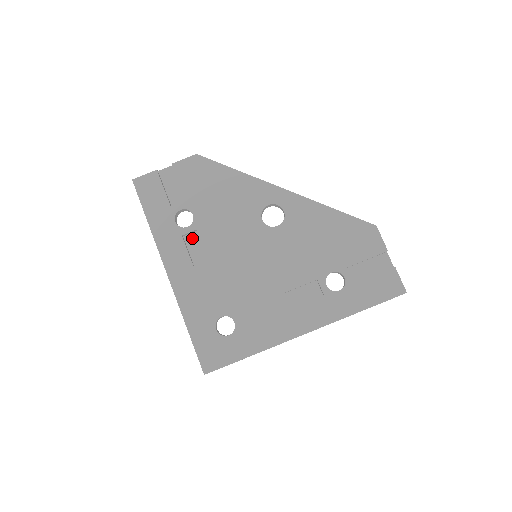
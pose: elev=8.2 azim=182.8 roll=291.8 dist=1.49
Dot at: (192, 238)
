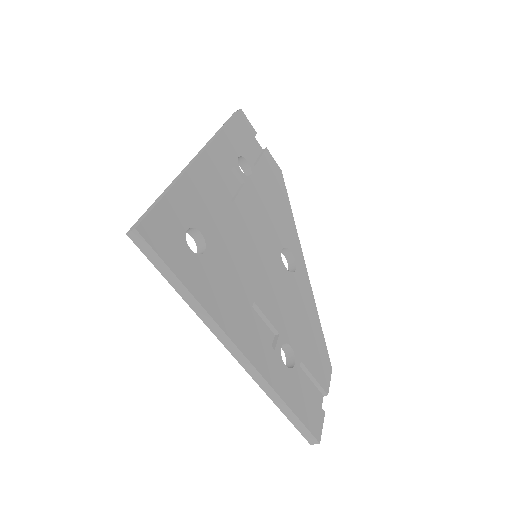
Dot at: (234, 179)
